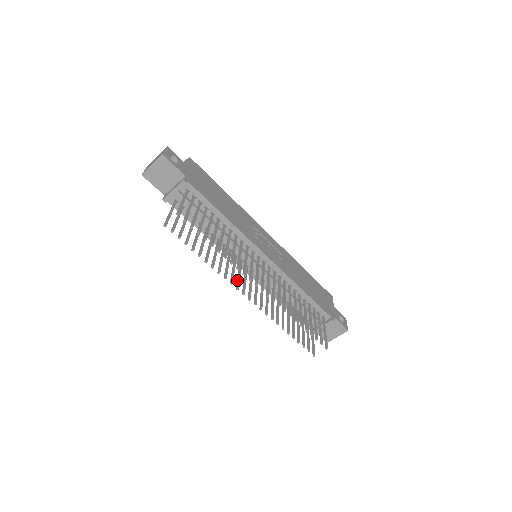
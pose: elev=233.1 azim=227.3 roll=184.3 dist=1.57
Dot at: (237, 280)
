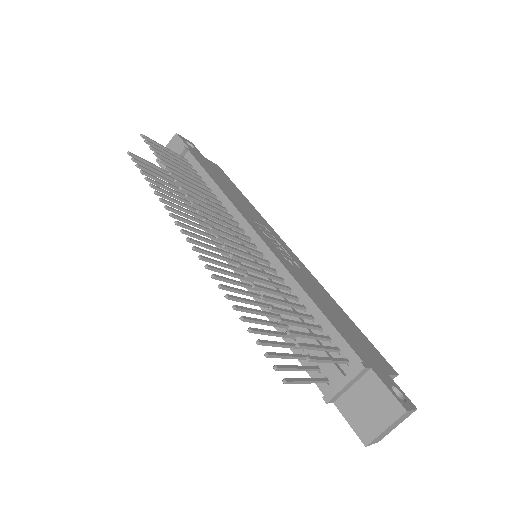
Dot at: (194, 235)
